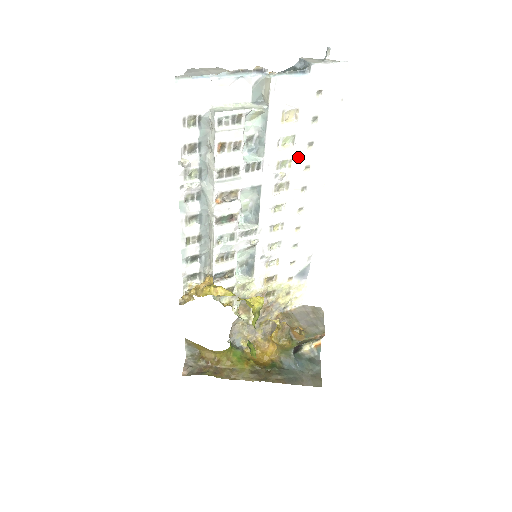
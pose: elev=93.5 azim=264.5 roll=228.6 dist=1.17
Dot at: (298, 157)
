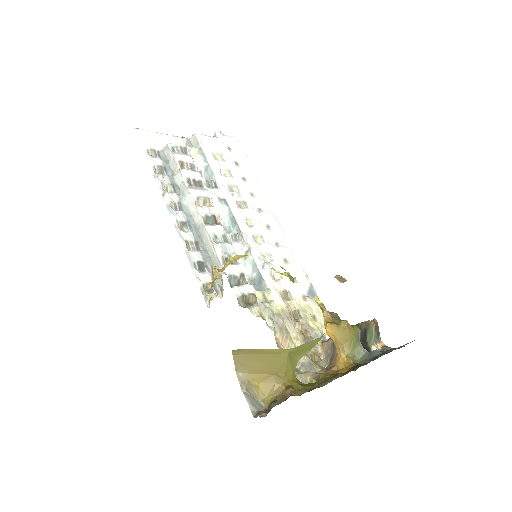
Dot at: (241, 186)
